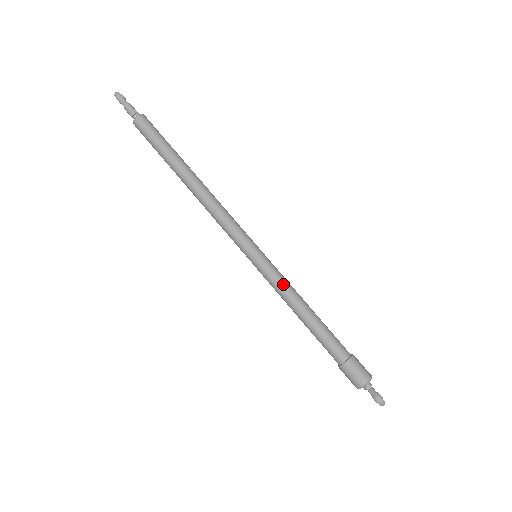
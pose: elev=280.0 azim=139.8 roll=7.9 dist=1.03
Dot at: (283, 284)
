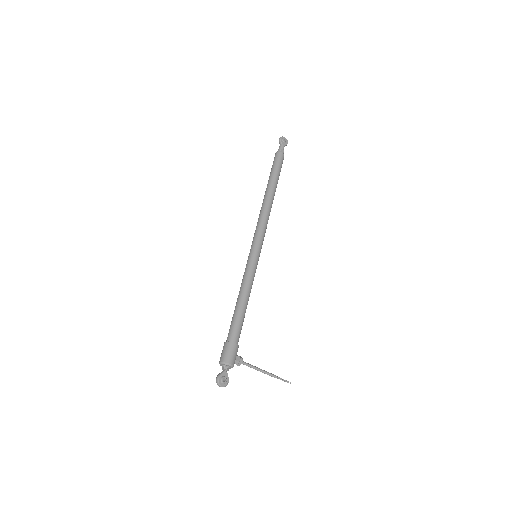
Dot at: (245, 277)
